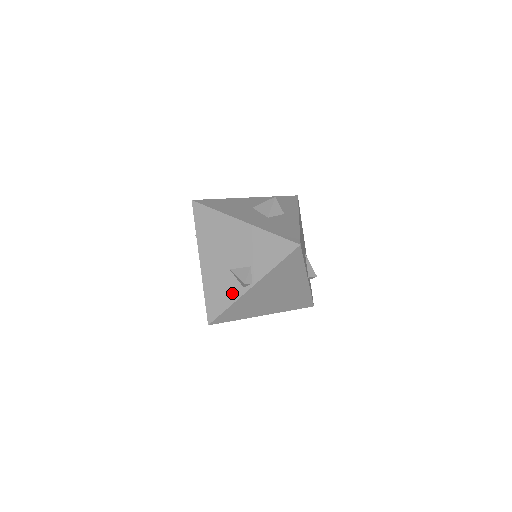
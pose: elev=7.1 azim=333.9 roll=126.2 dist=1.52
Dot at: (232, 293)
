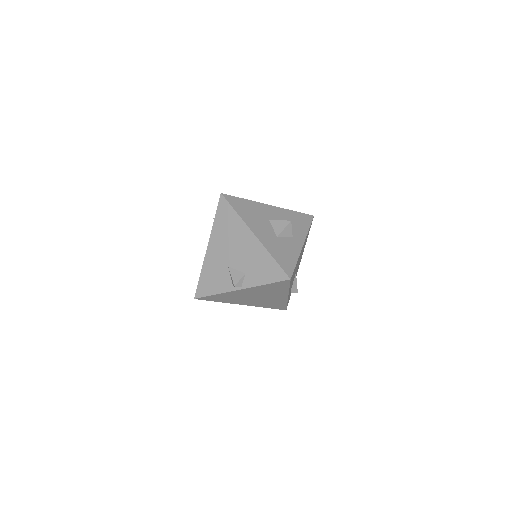
Dot at: (222, 285)
